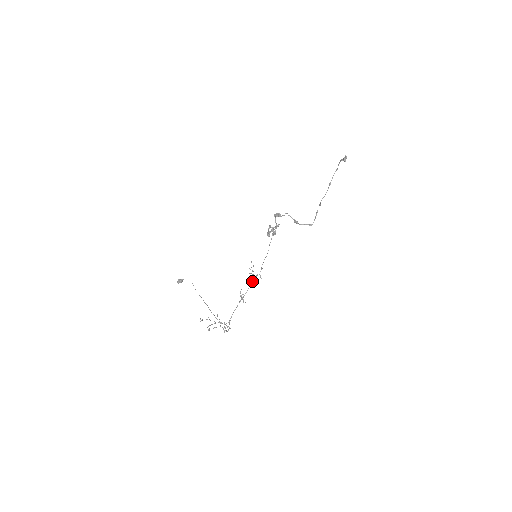
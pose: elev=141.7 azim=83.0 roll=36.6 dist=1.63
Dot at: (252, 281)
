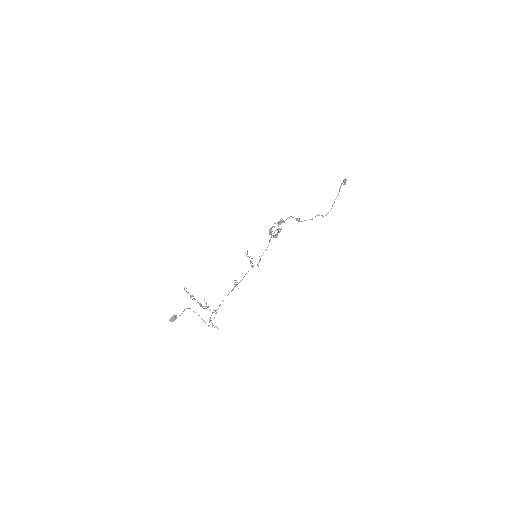
Dot at: (248, 271)
